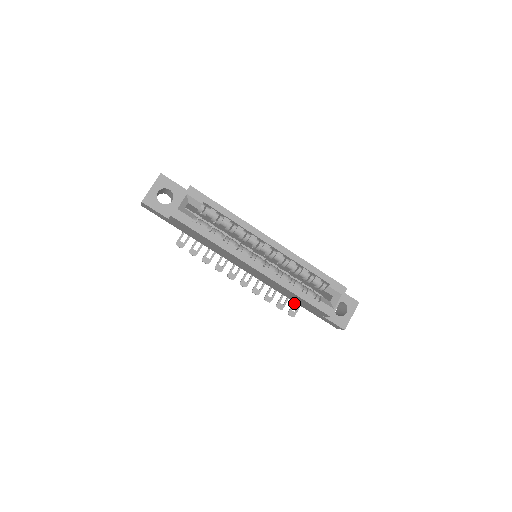
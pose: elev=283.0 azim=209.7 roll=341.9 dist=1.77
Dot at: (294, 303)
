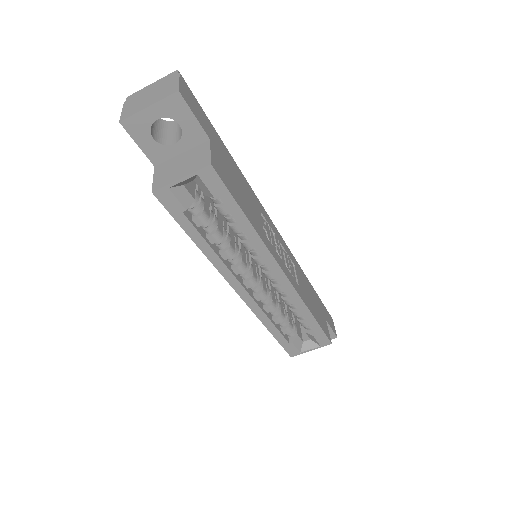
Dot at: occluded
